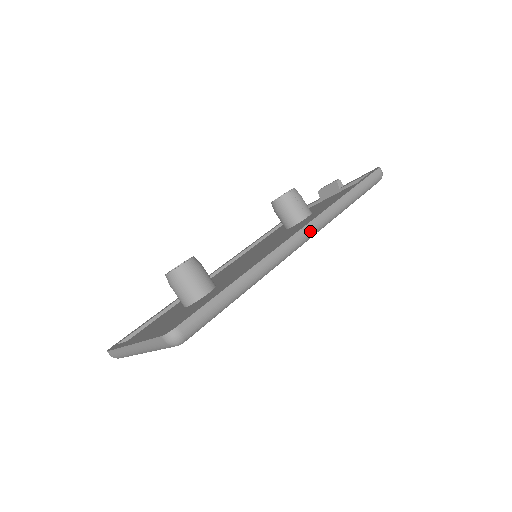
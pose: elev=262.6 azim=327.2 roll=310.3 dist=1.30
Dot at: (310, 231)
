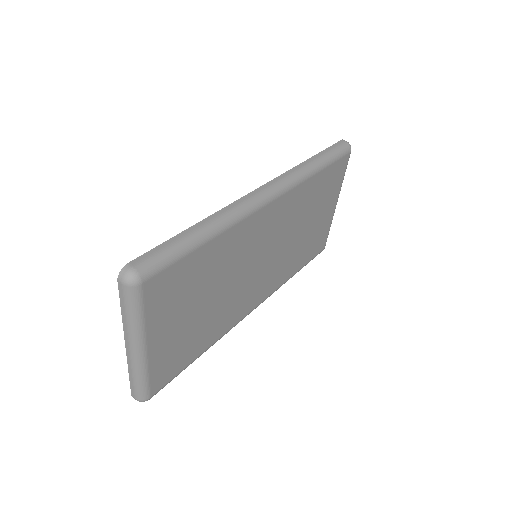
Dot at: (274, 186)
